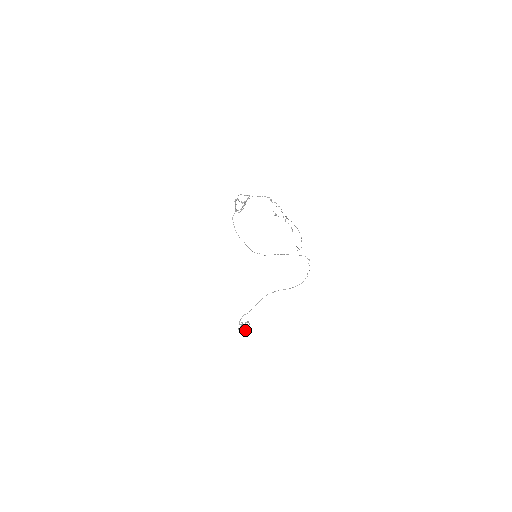
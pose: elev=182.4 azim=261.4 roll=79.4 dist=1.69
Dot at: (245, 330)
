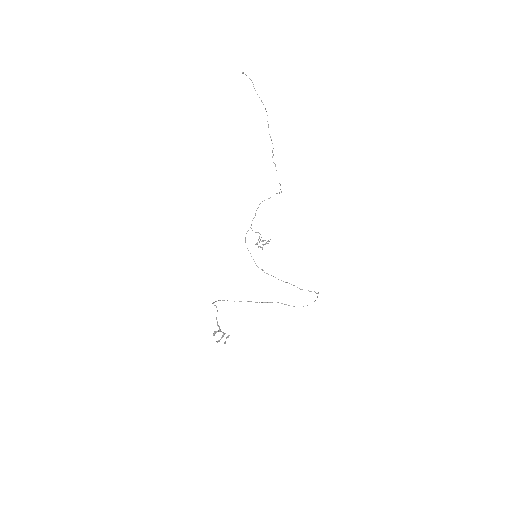
Dot at: (219, 330)
